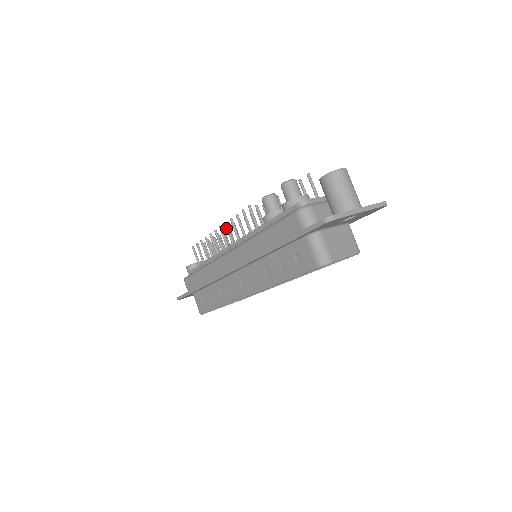
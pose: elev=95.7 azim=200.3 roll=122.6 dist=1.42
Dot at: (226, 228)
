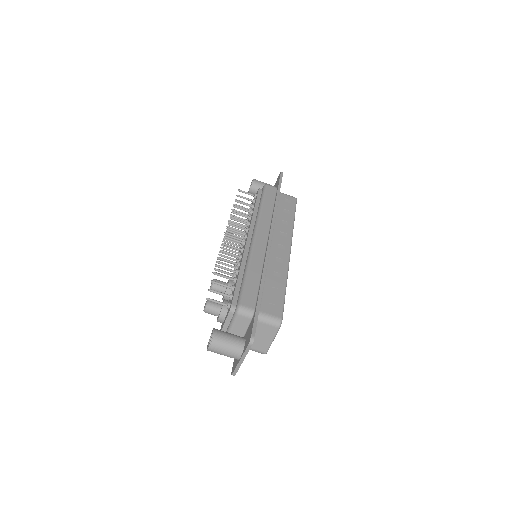
Dot at: occluded
